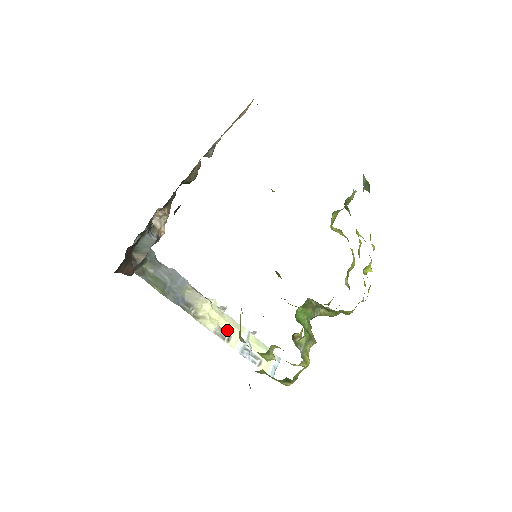
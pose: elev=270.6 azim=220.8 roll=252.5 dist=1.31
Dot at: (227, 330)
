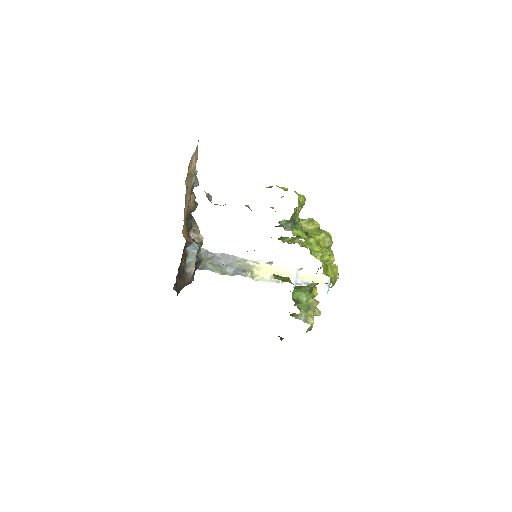
Dot at: occluded
